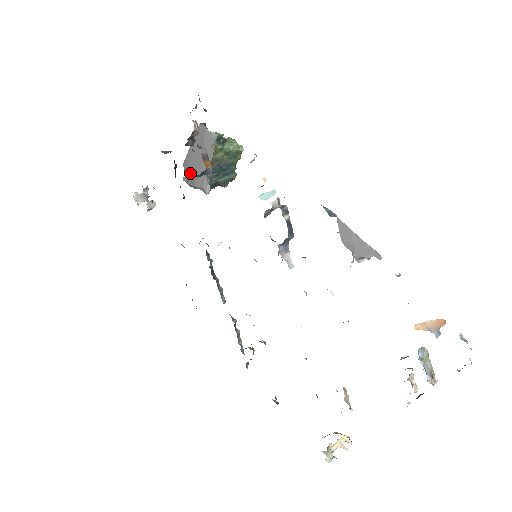
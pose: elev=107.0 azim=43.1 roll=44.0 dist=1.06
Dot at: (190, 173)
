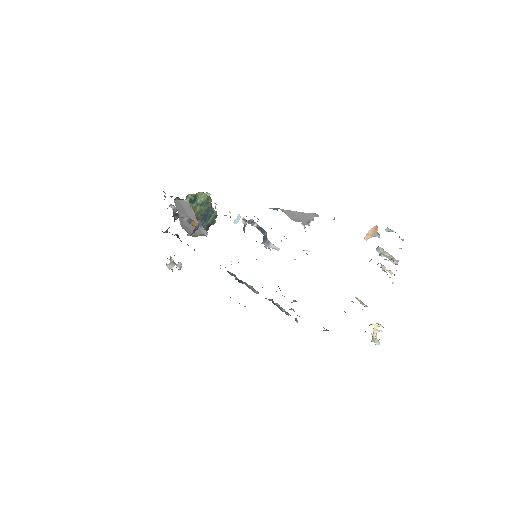
Dot at: (189, 230)
